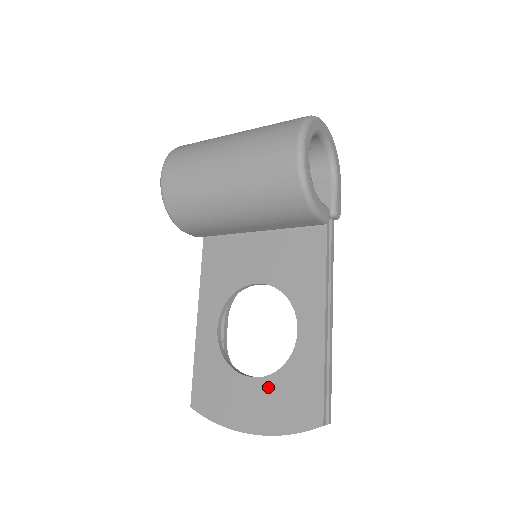
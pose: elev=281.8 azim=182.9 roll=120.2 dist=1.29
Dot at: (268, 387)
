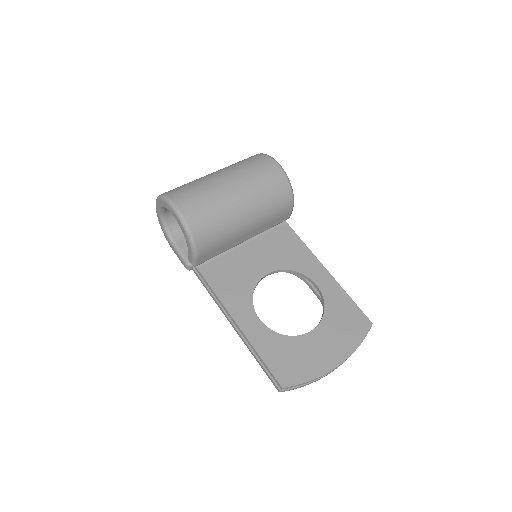
Dot at: (326, 328)
